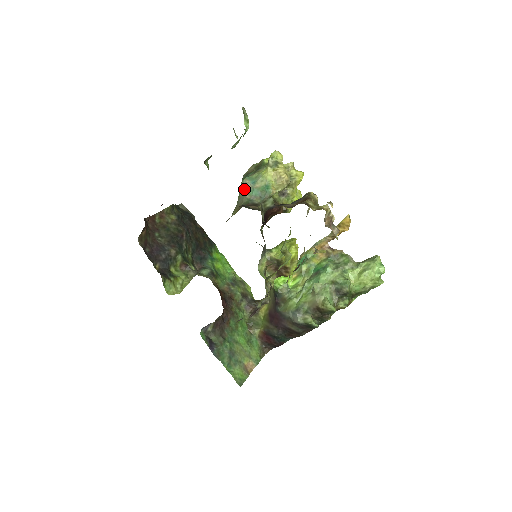
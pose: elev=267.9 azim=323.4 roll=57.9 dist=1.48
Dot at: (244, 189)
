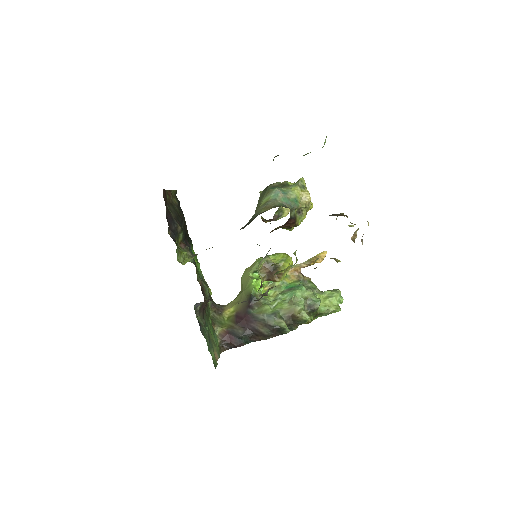
Dot at: (276, 195)
